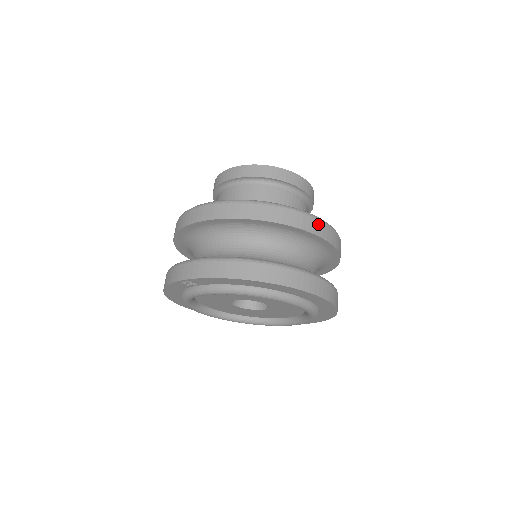
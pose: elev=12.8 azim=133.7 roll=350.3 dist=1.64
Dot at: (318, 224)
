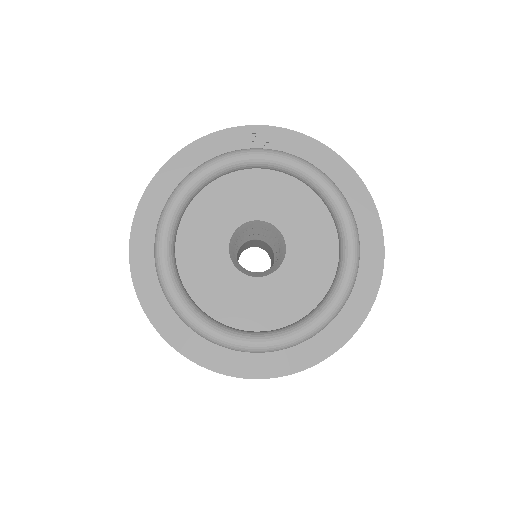
Dot at: occluded
